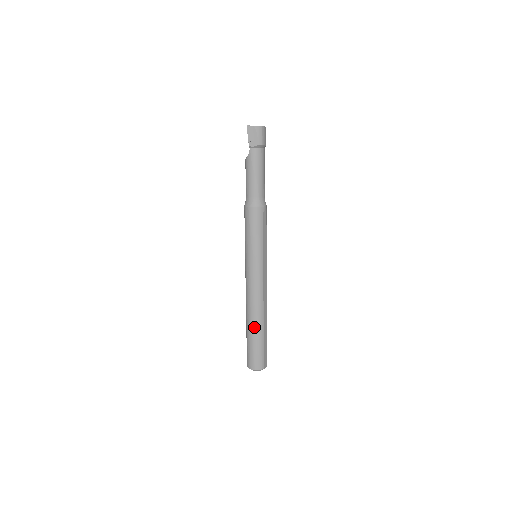
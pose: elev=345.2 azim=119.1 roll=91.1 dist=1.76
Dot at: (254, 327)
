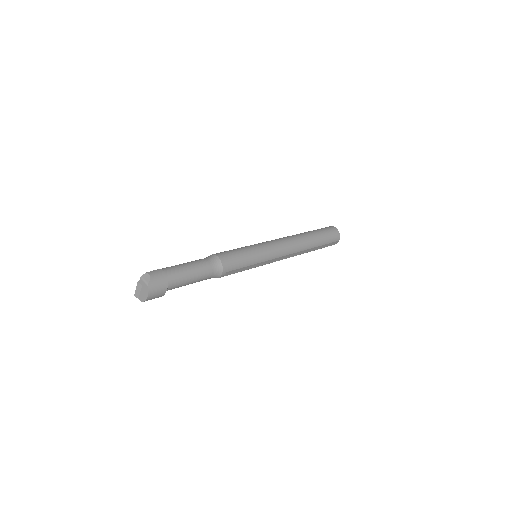
Dot at: occluded
